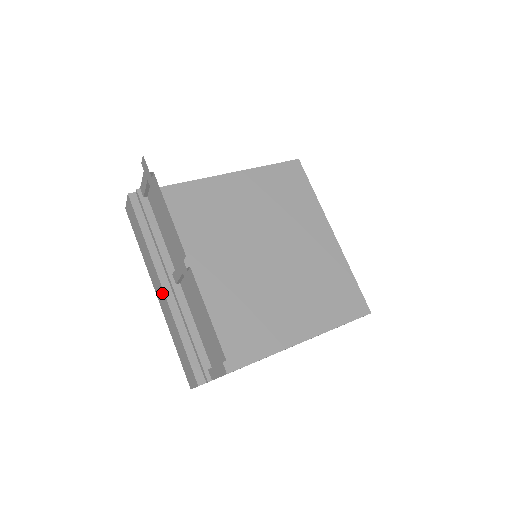
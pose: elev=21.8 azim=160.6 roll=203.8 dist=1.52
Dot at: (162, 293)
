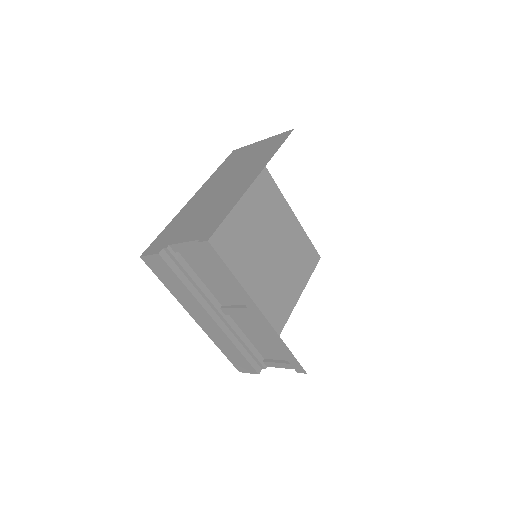
Dot at: (212, 323)
